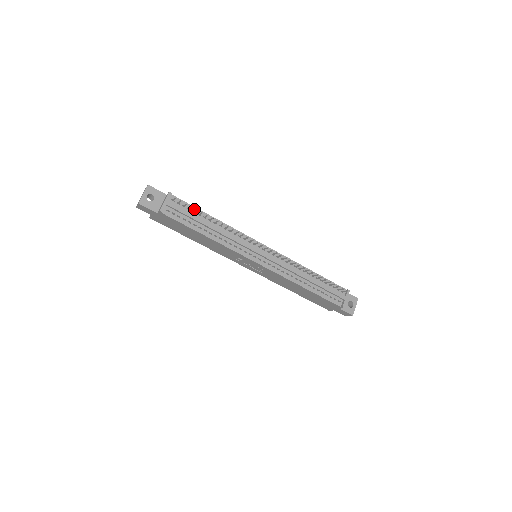
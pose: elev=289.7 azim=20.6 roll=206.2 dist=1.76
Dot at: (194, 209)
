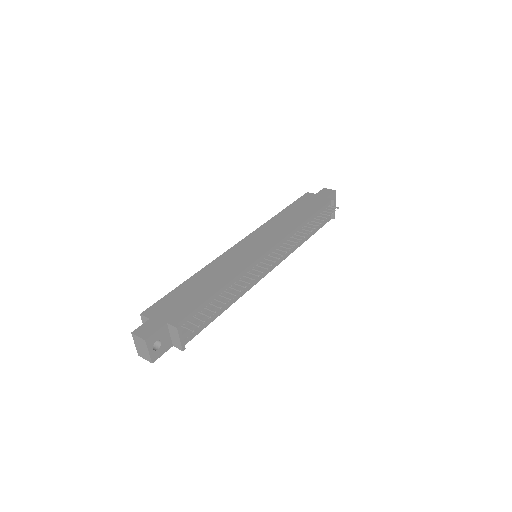
Dot at: (203, 306)
